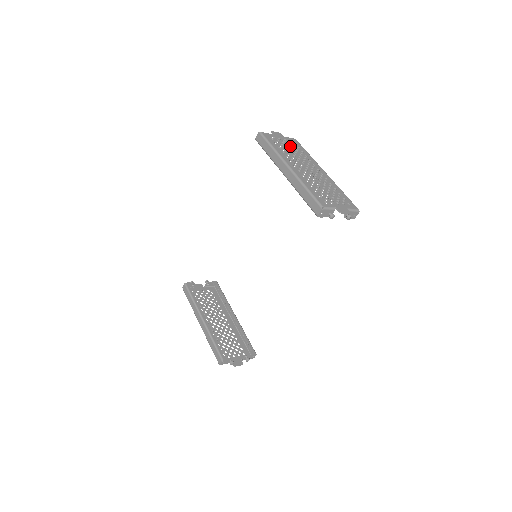
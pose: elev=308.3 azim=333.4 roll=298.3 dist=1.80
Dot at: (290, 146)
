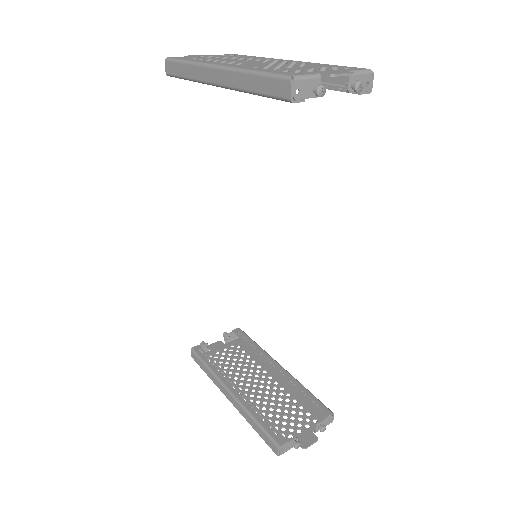
Dot at: (222, 57)
